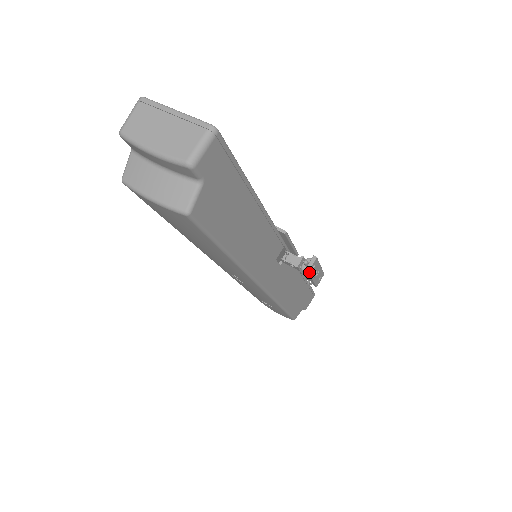
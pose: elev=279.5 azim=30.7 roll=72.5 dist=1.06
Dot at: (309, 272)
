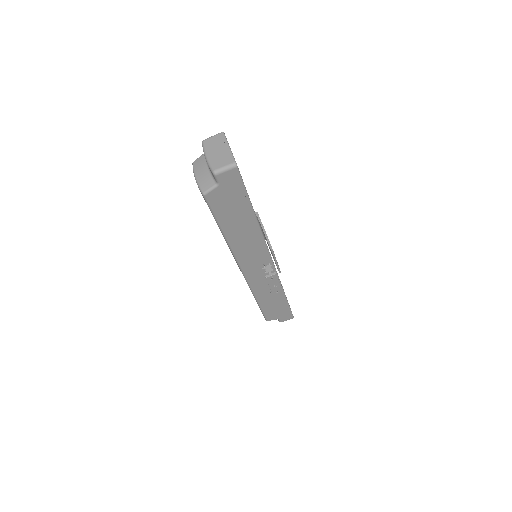
Dot at: (267, 279)
